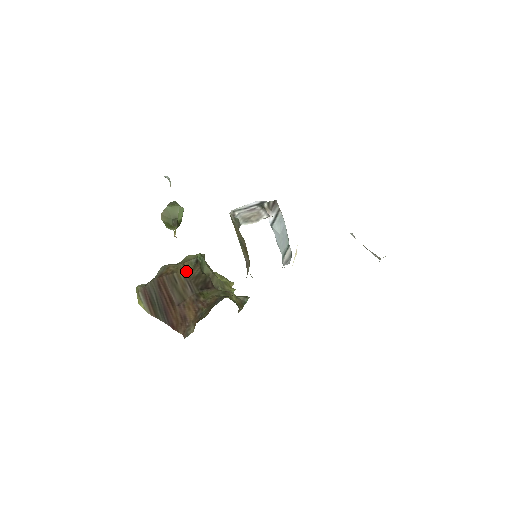
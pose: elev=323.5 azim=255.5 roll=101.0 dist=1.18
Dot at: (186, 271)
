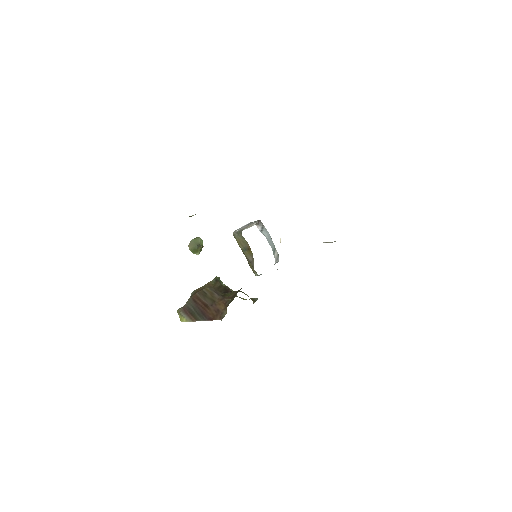
Dot at: (211, 286)
